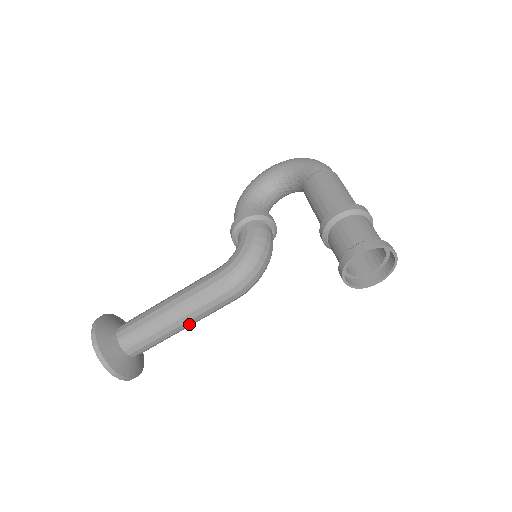
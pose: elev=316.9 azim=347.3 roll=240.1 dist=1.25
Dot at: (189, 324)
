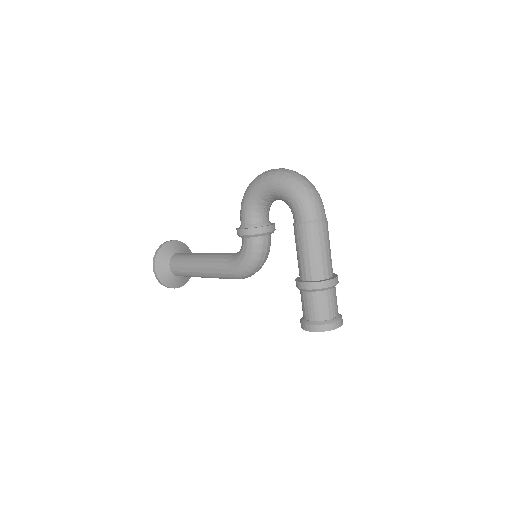
Dot at: occluded
